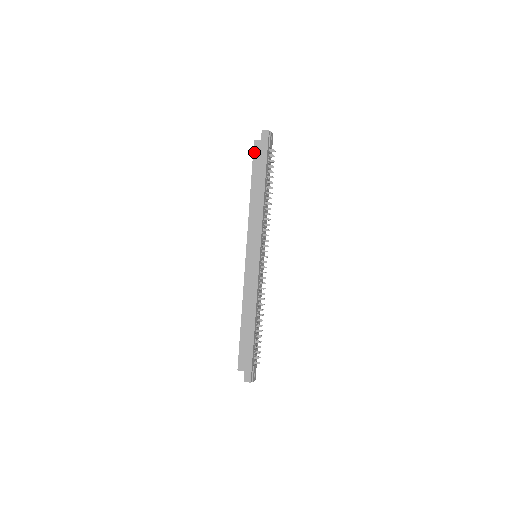
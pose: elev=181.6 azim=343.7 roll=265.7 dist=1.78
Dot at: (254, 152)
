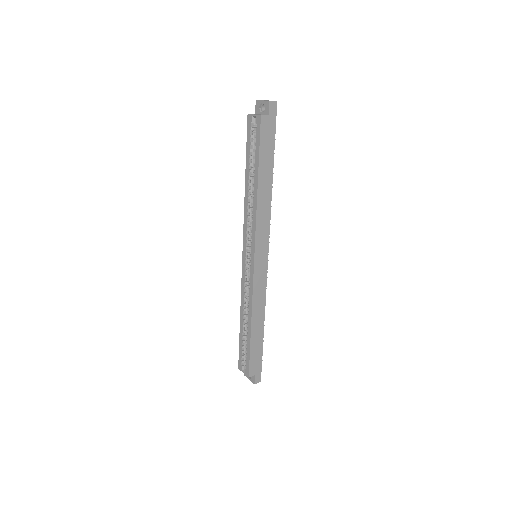
Dot at: (261, 132)
